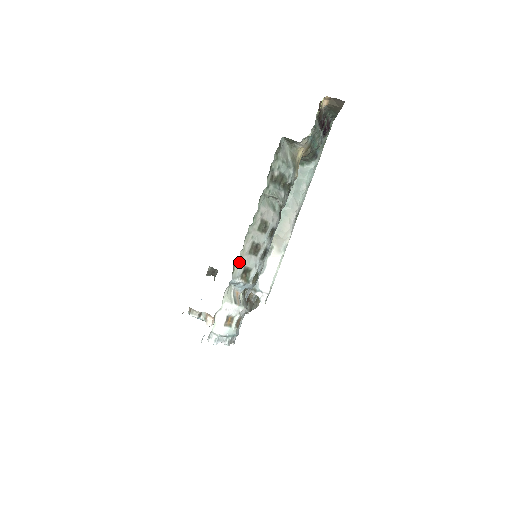
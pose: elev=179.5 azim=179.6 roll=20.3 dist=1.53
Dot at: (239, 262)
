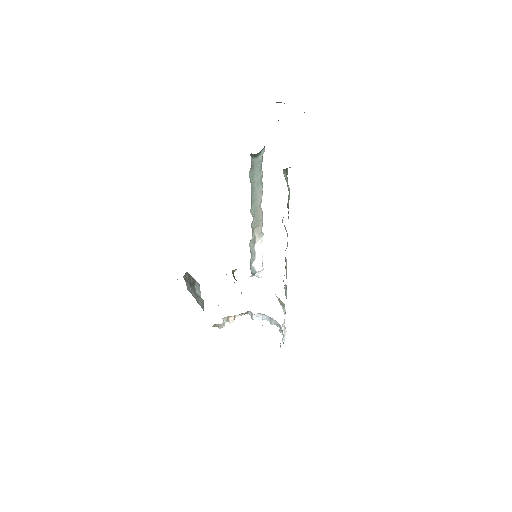
Dot at: (285, 284)
